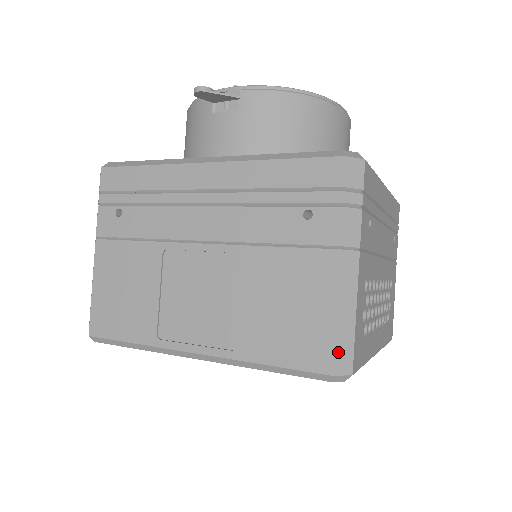
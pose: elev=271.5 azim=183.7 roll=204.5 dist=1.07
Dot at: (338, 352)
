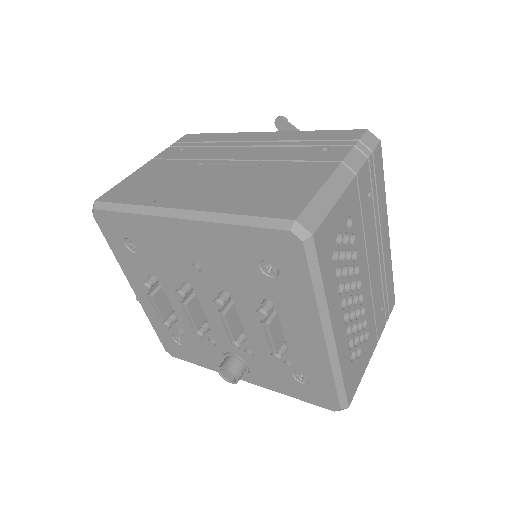
Dot at: (309, 211)
